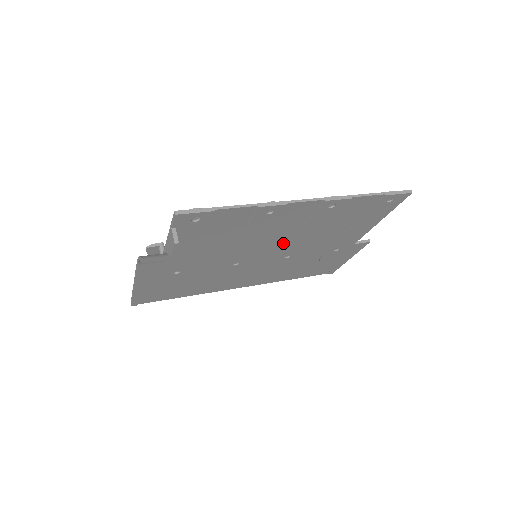
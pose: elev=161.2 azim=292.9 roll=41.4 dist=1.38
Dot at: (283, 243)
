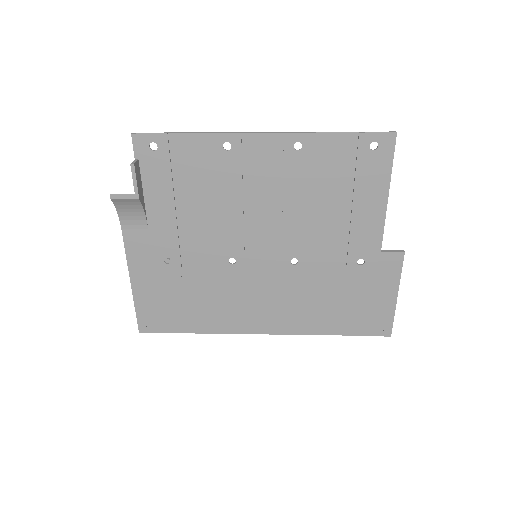
Dot at: (275, 225)
